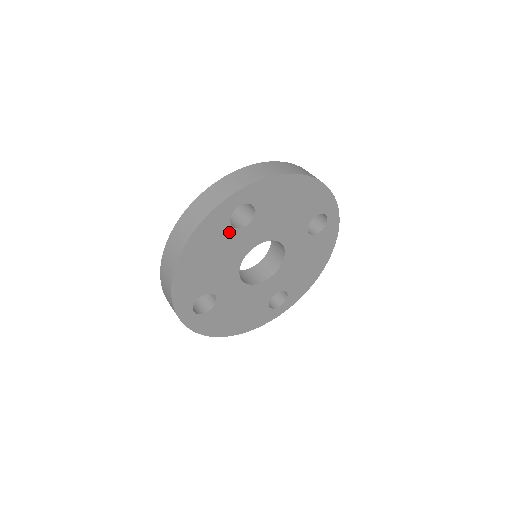
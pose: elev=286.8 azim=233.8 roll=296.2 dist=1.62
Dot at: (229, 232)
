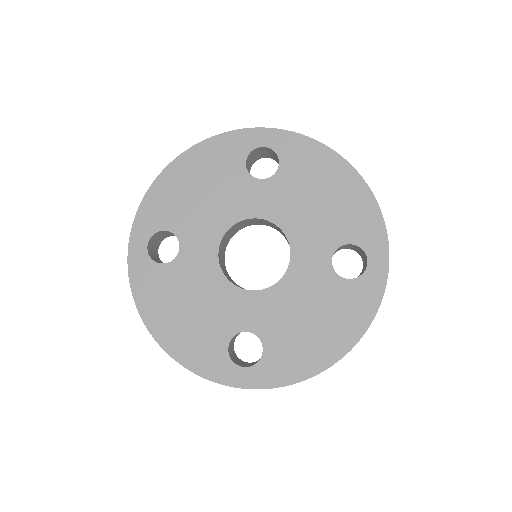
Dot at: (239, 171)
